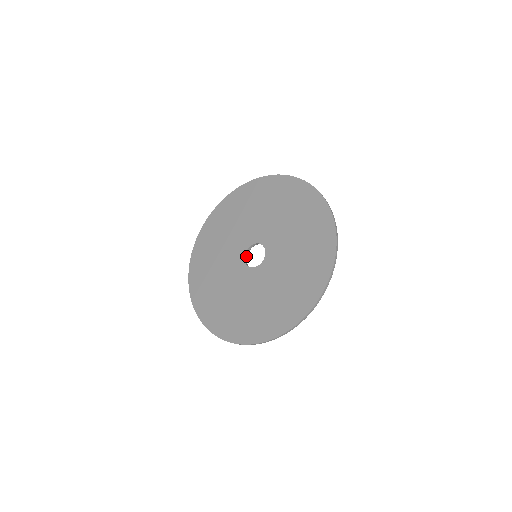
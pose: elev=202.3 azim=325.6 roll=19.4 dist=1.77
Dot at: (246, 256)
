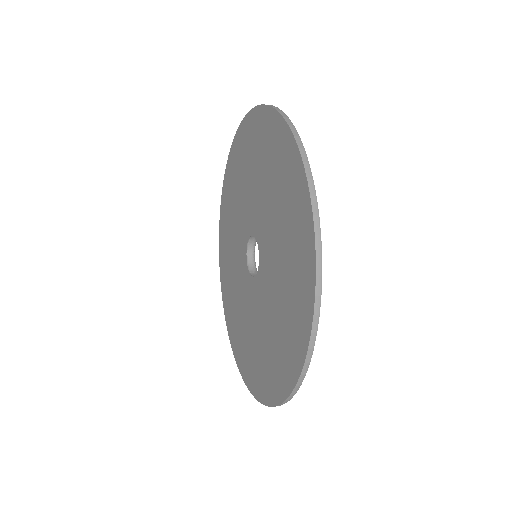
Dot at: (251, 254)
